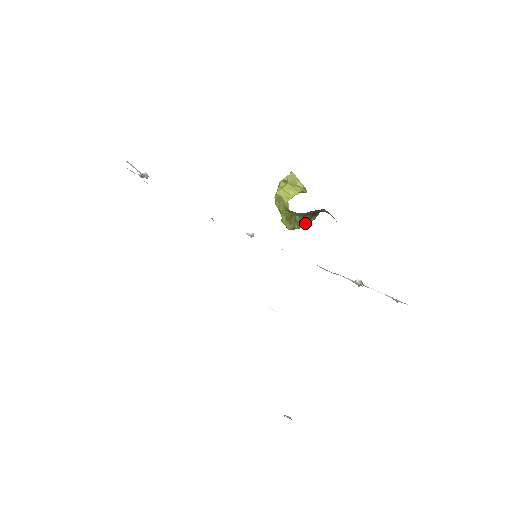
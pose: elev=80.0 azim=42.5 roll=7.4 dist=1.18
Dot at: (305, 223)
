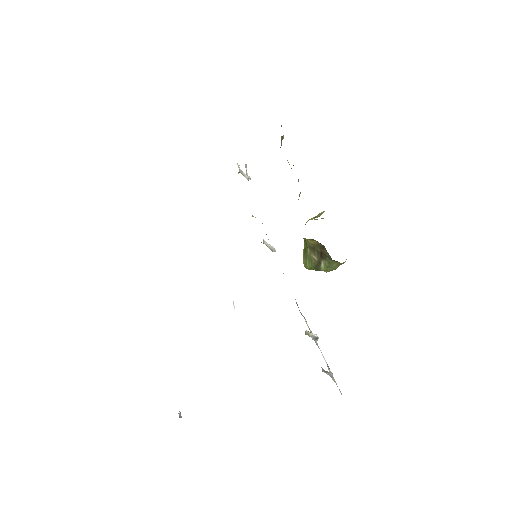
Dot at: (315, 263)
